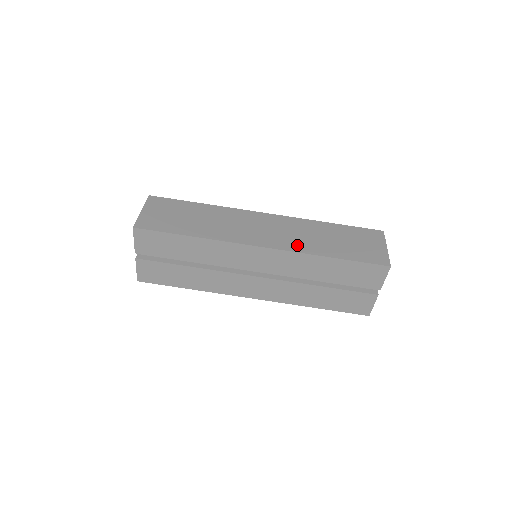
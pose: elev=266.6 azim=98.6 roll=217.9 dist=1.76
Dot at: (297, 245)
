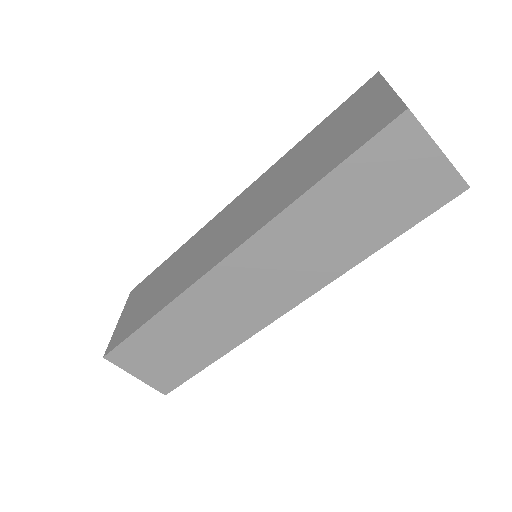
Dot at: (319, 273)
